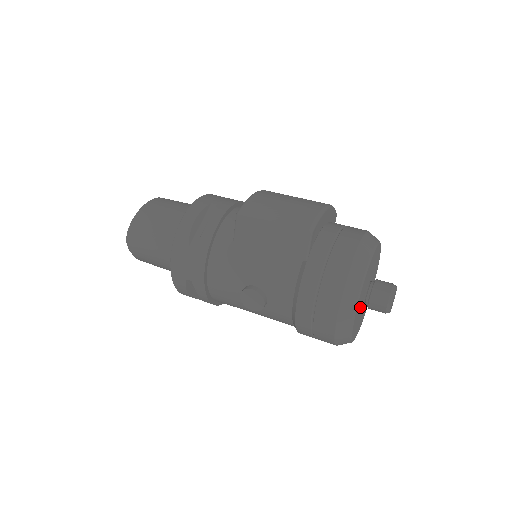
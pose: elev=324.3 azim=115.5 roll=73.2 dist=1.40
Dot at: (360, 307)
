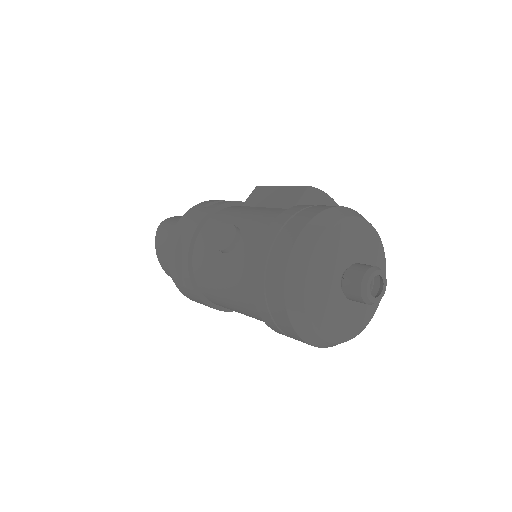
Dot at: (331, 267)
